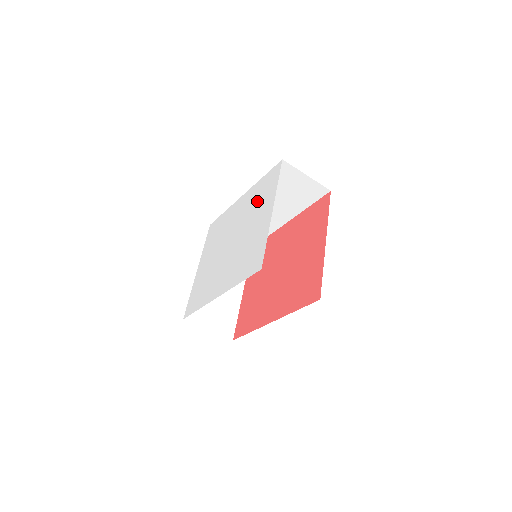
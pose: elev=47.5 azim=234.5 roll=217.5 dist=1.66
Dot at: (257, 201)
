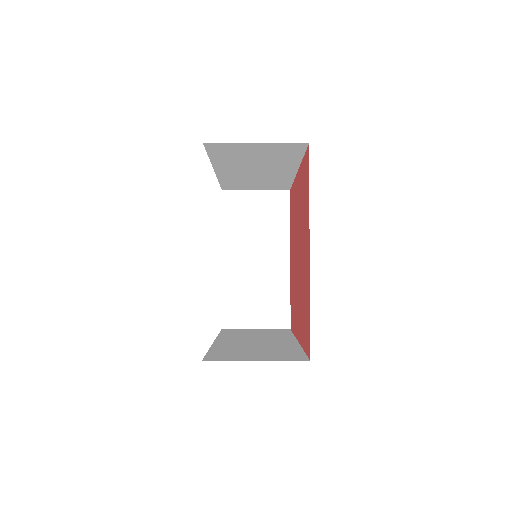
Dot at: occluded
